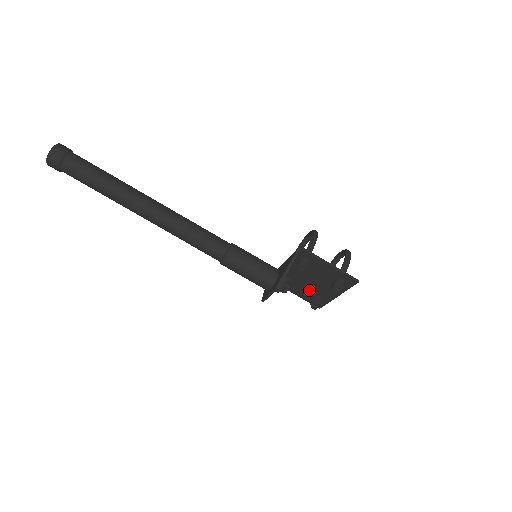
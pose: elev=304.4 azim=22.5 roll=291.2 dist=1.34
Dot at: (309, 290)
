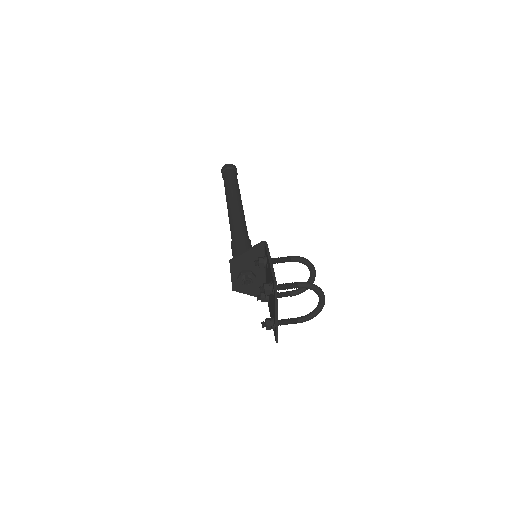
Dot at: occluded
